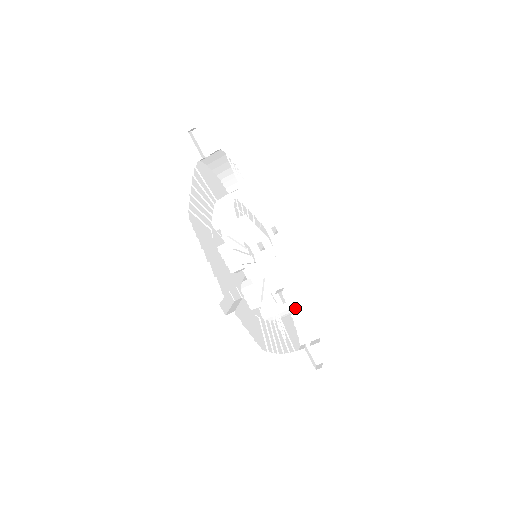
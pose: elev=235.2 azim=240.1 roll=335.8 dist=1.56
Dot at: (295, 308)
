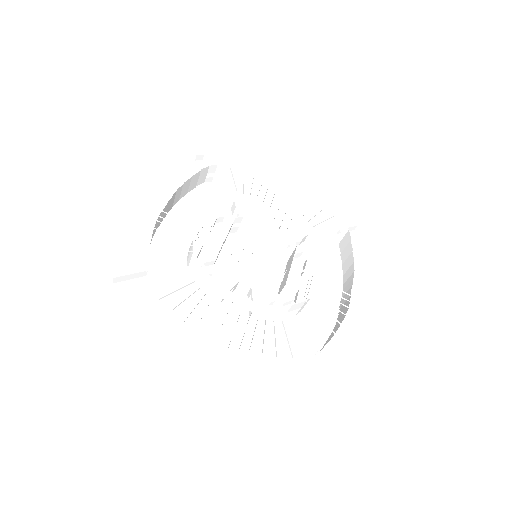
Dot at: (296, 209)
